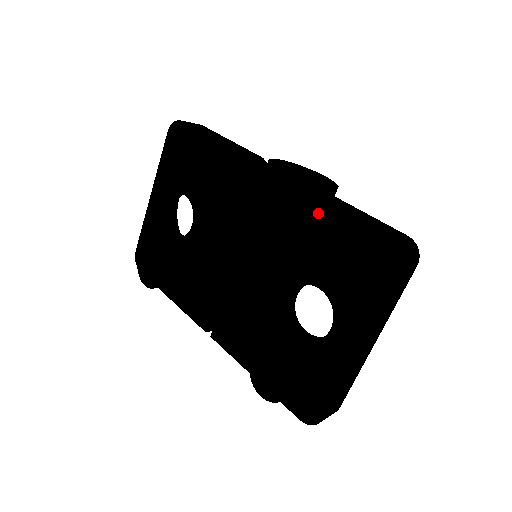
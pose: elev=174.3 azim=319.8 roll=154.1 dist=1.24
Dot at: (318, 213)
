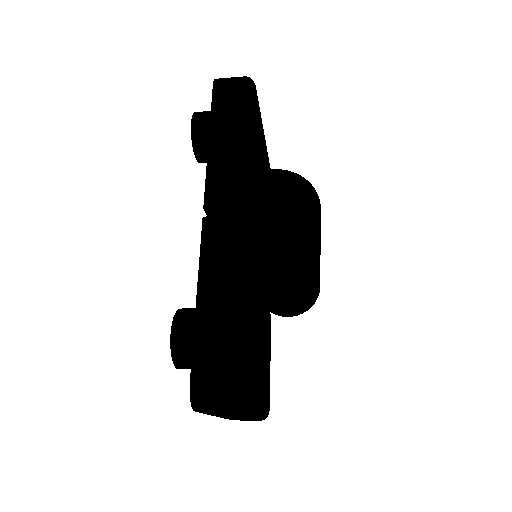
Dot at: occluded
